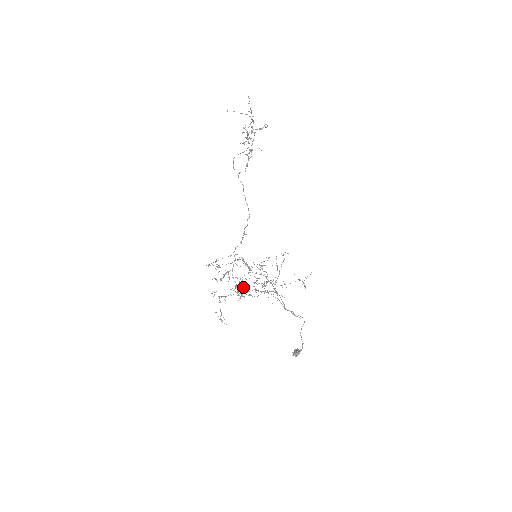
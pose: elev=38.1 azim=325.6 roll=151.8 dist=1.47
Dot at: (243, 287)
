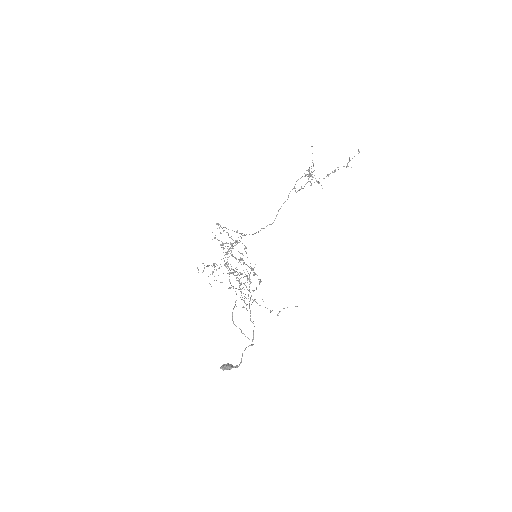
Dot at: occluded
